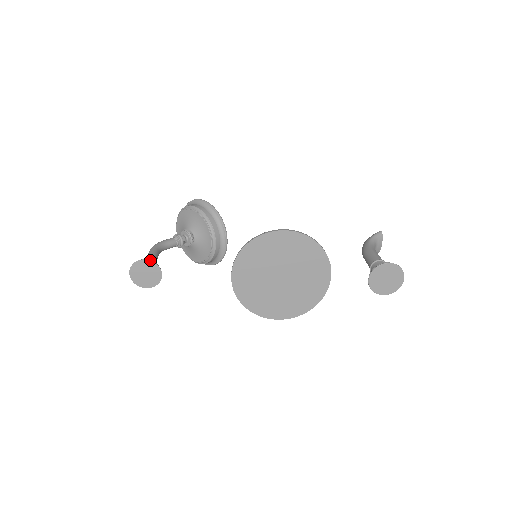
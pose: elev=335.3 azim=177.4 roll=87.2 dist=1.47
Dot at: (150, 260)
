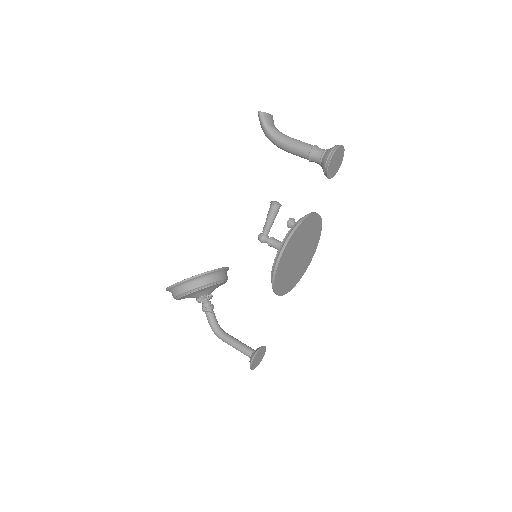
Dot at: (254, 358)
